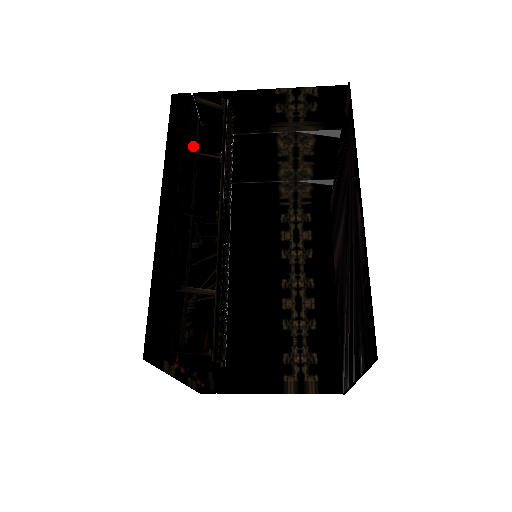
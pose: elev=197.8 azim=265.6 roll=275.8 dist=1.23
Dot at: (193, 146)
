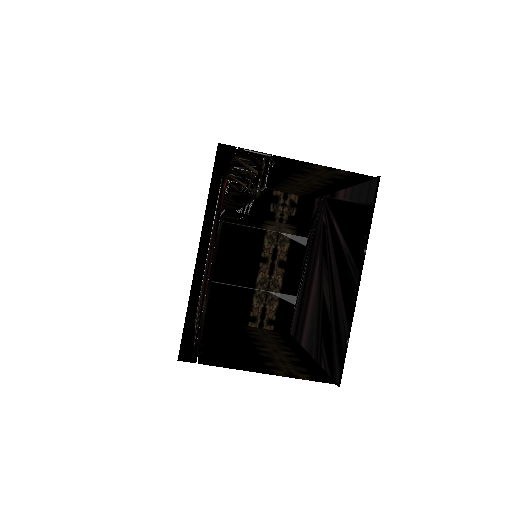
Dot at: (217, 202)
